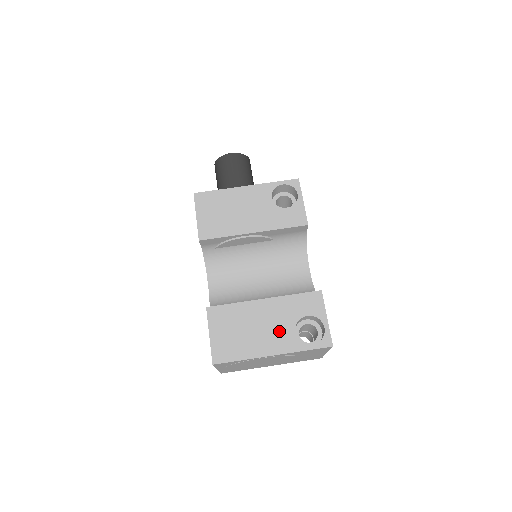
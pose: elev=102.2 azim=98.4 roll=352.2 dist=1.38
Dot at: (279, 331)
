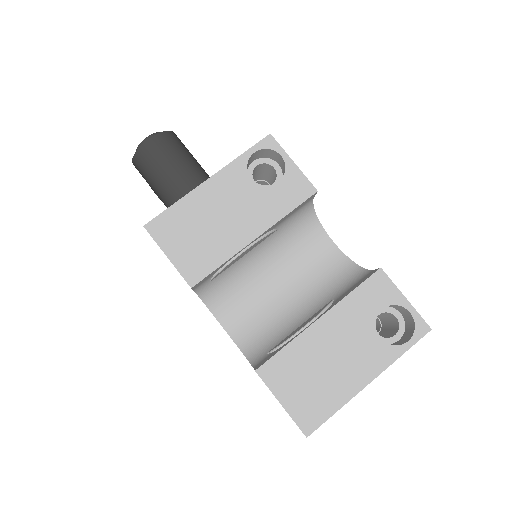
Dot at: (361, 348)
